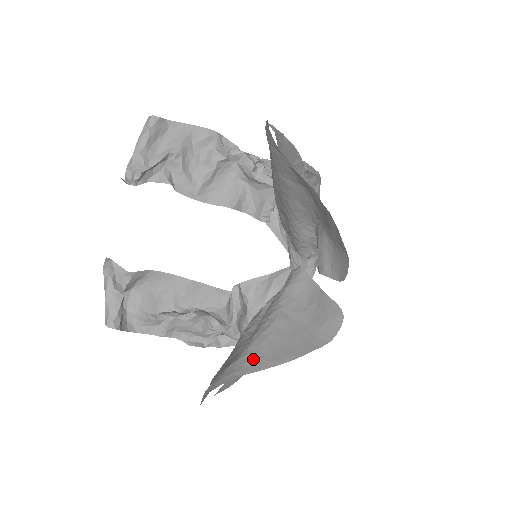
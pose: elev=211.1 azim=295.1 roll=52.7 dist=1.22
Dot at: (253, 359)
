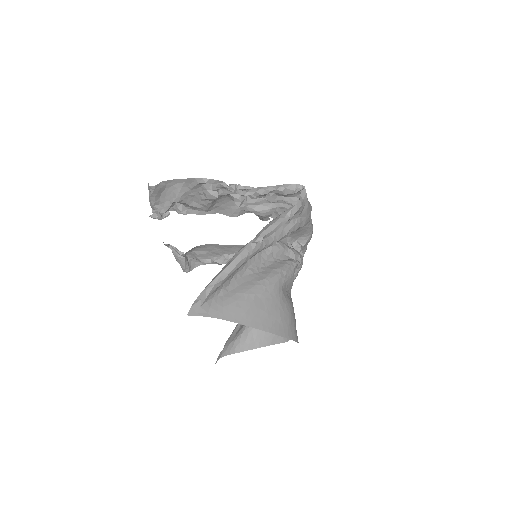
Dot at: (243, 343)
